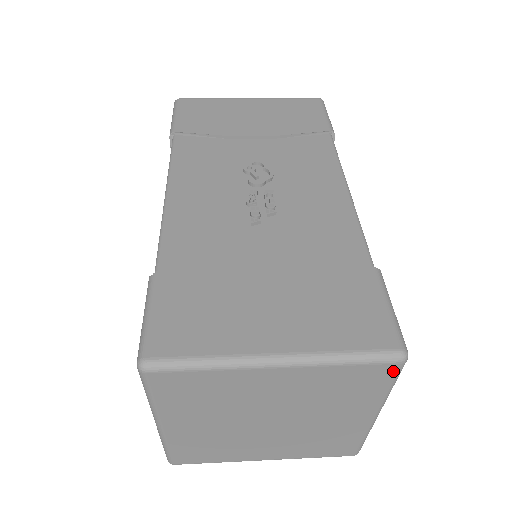
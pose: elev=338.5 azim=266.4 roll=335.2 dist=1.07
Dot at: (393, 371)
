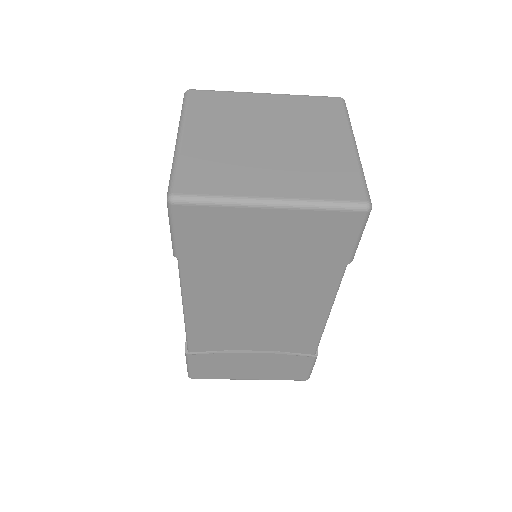
Dot at: (339, 103)
